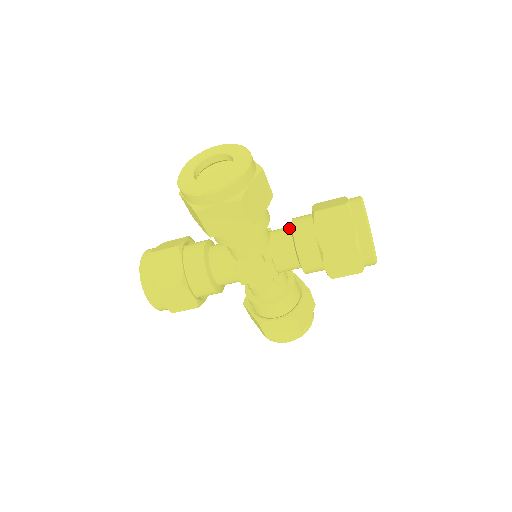
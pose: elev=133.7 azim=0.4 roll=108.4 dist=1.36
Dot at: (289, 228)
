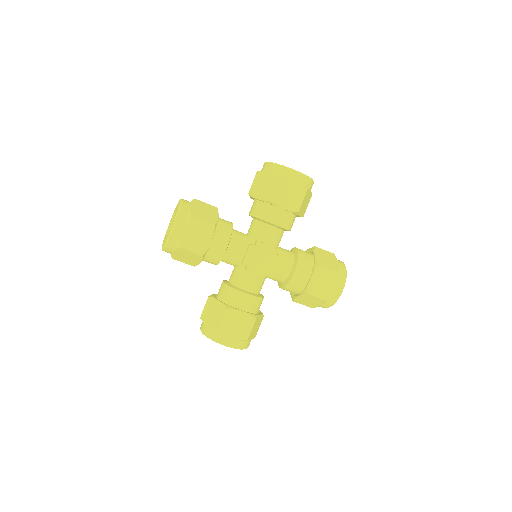
Dot at: (252, 220)
